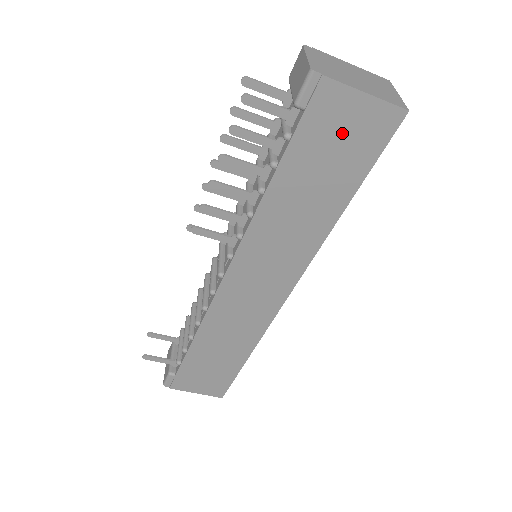
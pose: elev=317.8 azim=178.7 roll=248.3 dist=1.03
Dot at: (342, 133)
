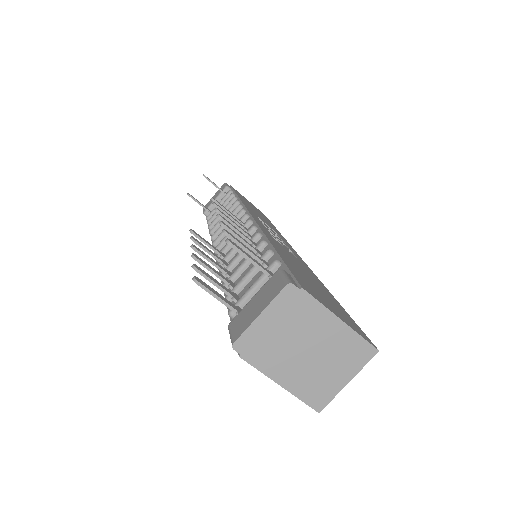
Dot at: occluded
